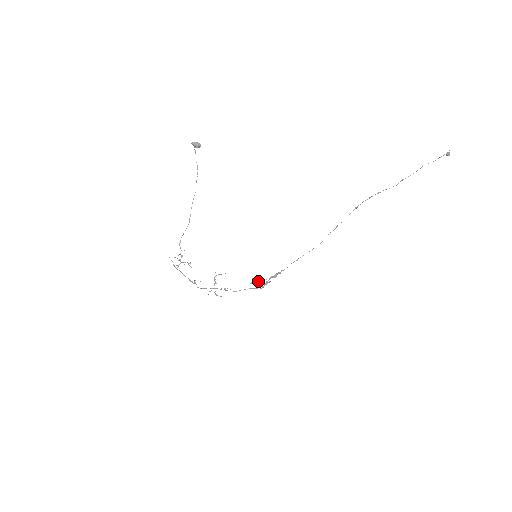
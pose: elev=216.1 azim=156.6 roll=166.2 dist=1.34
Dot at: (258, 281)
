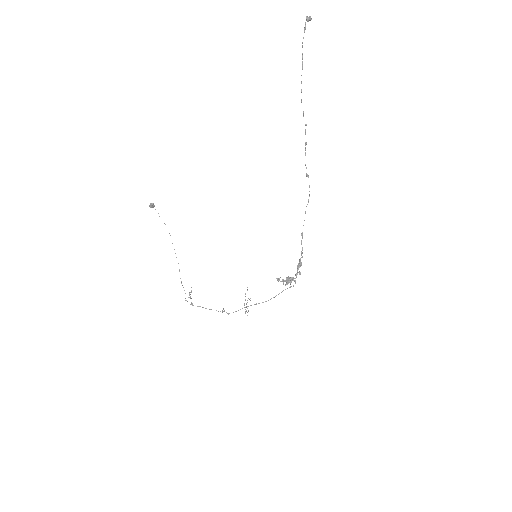
Dot at: (288, 279)
